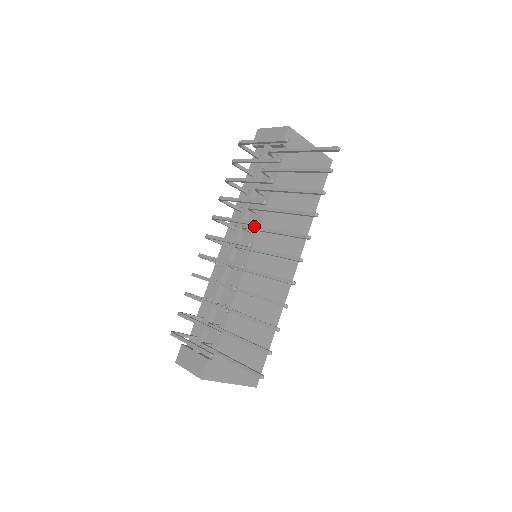
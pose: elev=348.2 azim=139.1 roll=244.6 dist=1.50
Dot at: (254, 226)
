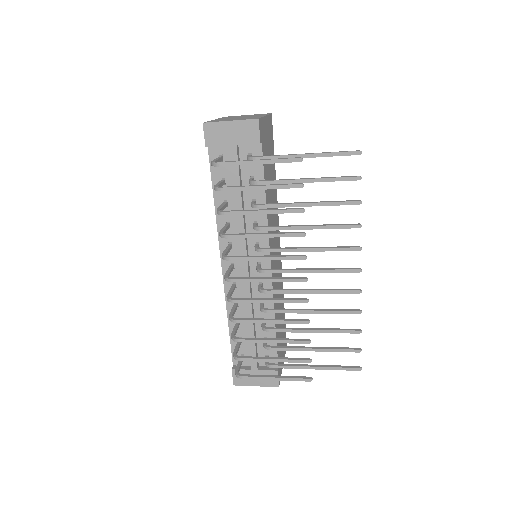
Dot at: (279, 249)
